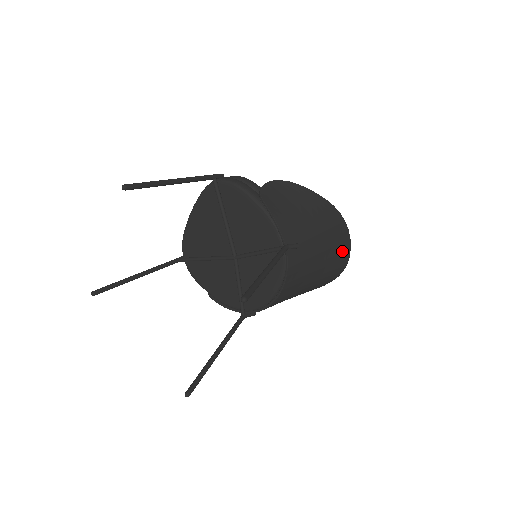
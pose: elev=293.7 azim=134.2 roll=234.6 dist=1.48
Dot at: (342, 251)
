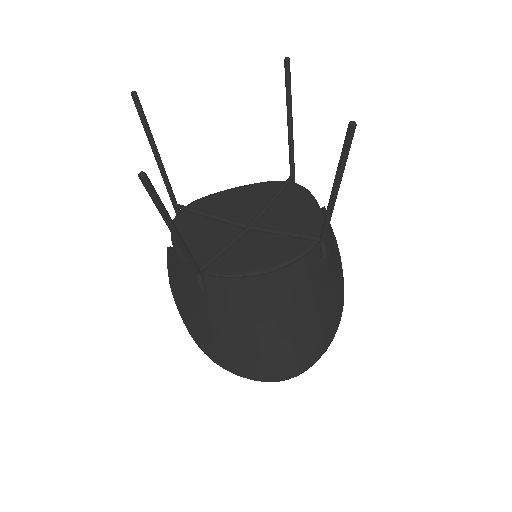
Dot at: (316, 346)
